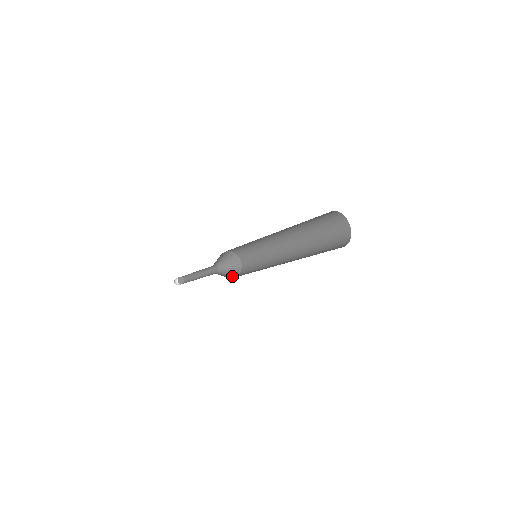
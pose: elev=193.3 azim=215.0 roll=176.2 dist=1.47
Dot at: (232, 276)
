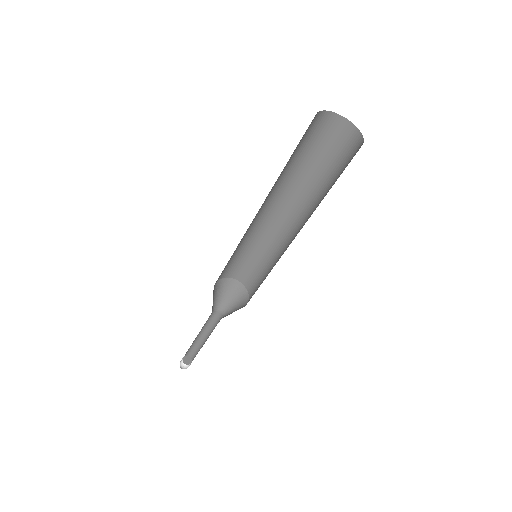
Dot at: occluded
